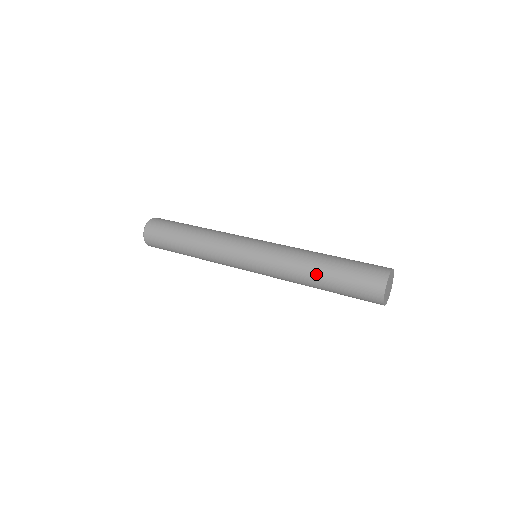
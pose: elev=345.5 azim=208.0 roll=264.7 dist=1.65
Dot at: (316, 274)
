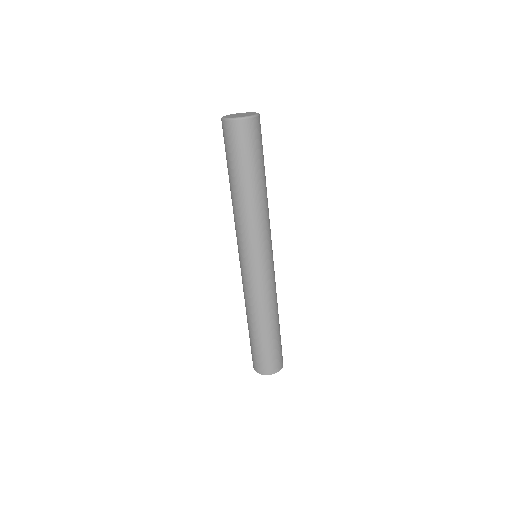
Dot at: (247, 320)
